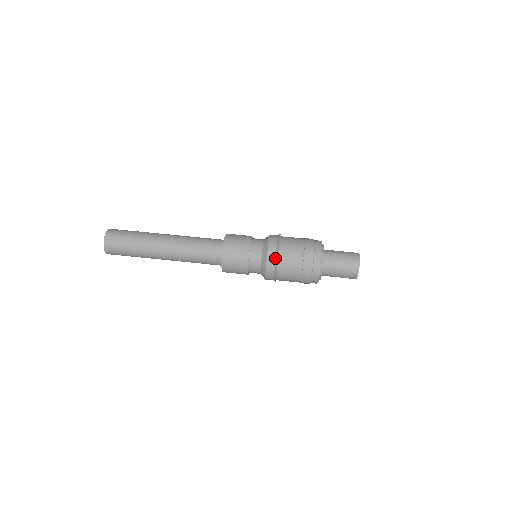
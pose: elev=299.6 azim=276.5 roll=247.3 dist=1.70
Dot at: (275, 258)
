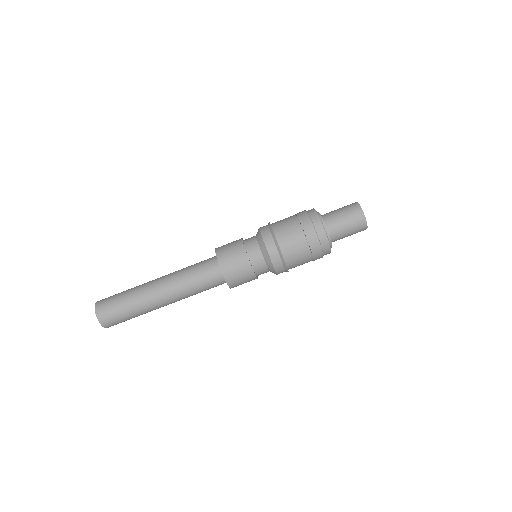
Dot at: occluded
